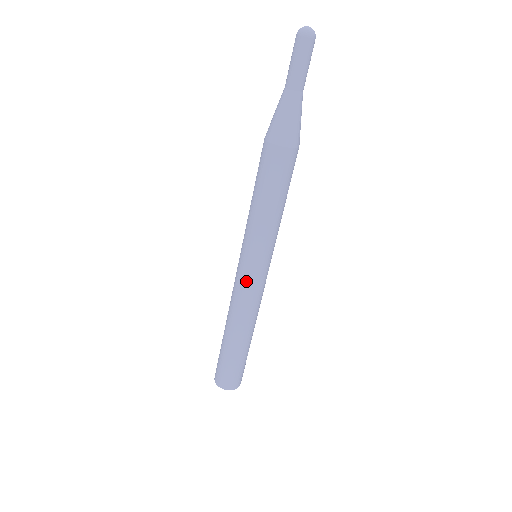
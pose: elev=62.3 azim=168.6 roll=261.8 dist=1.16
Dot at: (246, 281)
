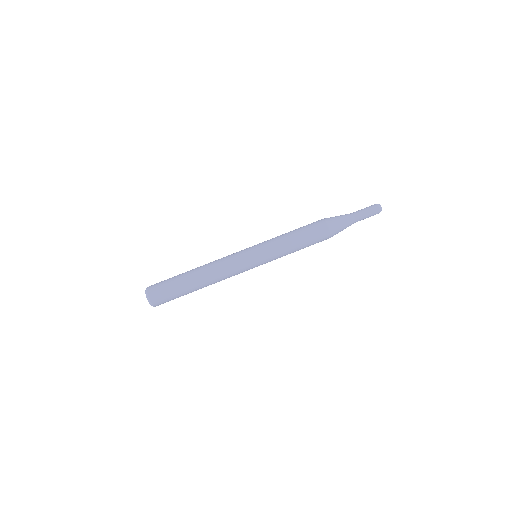
Dot at: (242, 260)
